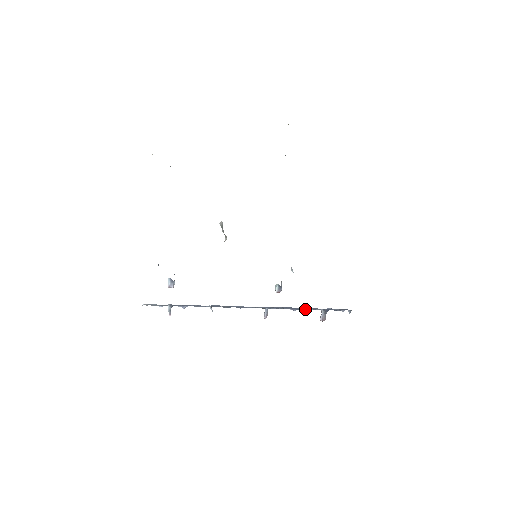
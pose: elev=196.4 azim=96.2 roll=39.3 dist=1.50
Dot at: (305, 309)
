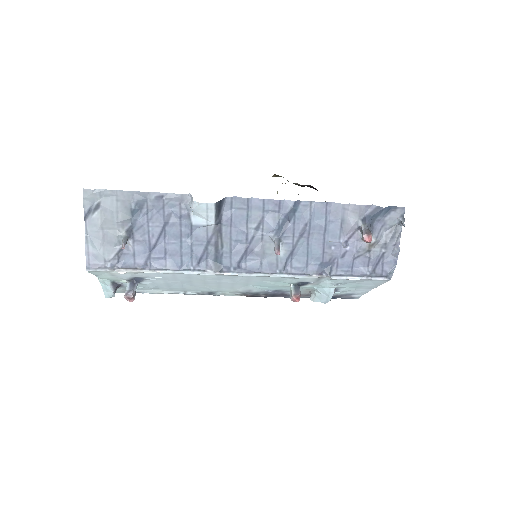
Dot at: (337, 243)
